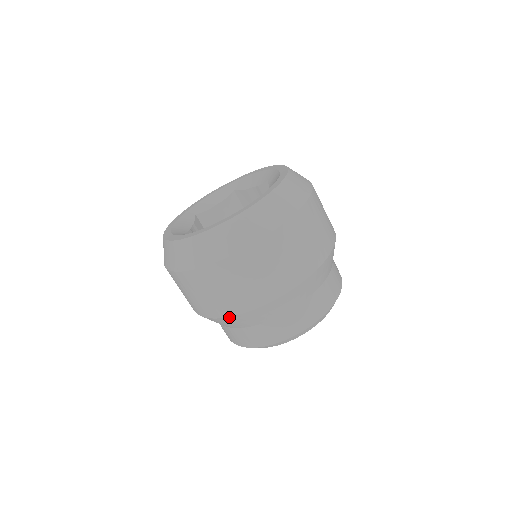
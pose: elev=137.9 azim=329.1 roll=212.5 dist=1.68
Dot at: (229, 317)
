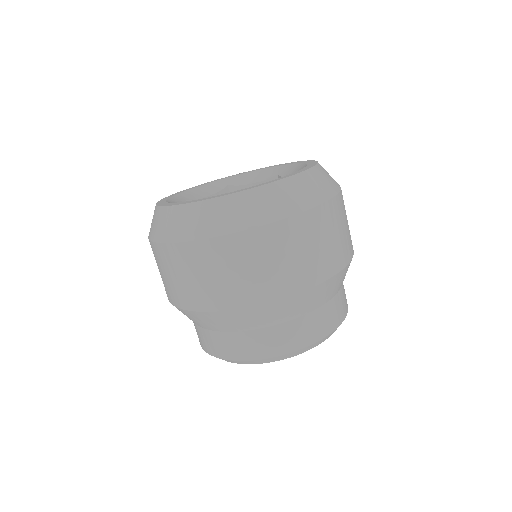
Dot at: (251, 307)
